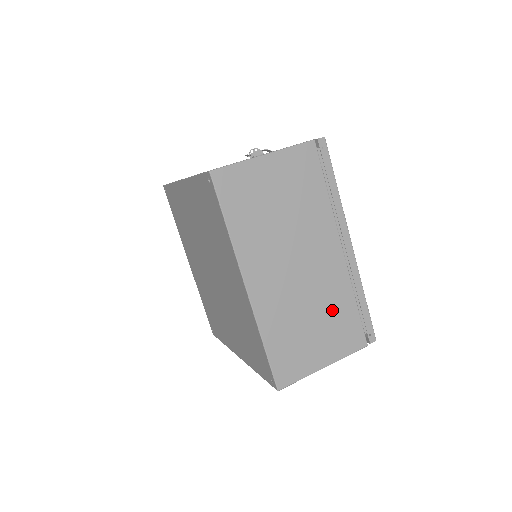
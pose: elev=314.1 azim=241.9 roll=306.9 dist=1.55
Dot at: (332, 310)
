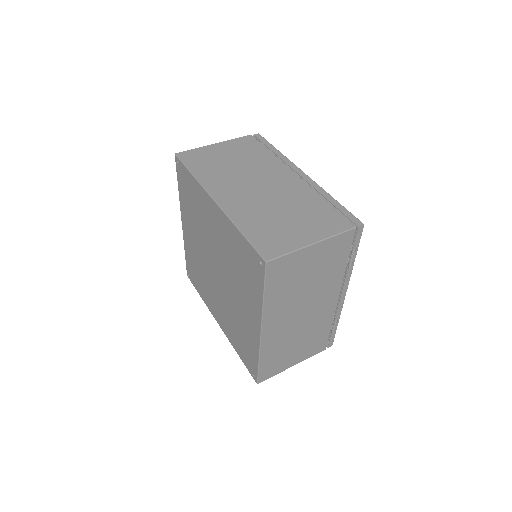
Dot at: (303, 207)
